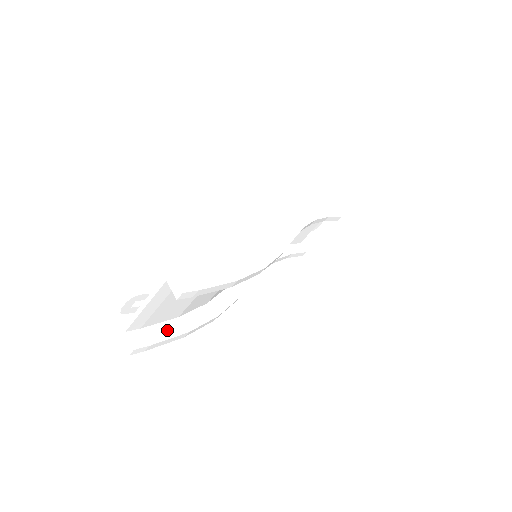
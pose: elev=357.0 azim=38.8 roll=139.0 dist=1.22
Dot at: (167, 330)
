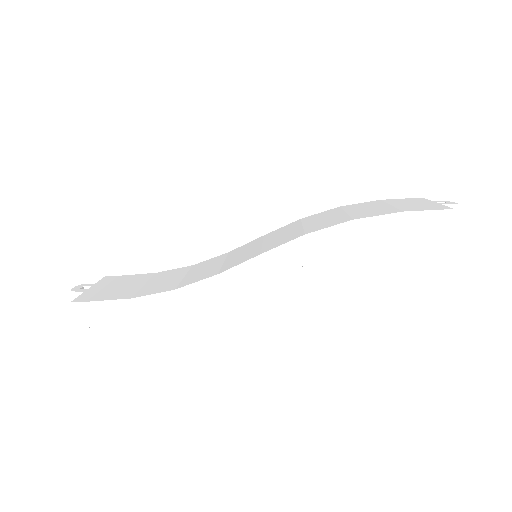
Dot at: occluded
